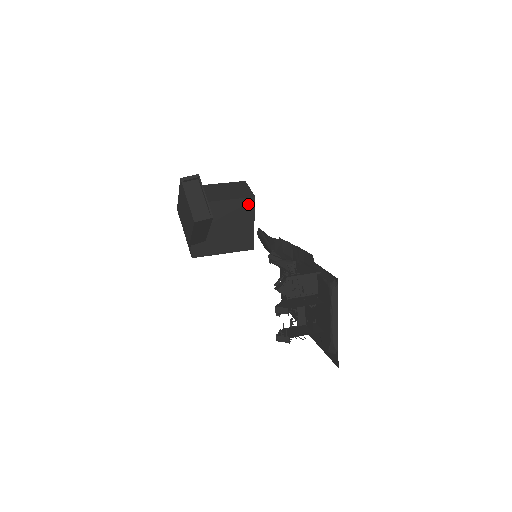
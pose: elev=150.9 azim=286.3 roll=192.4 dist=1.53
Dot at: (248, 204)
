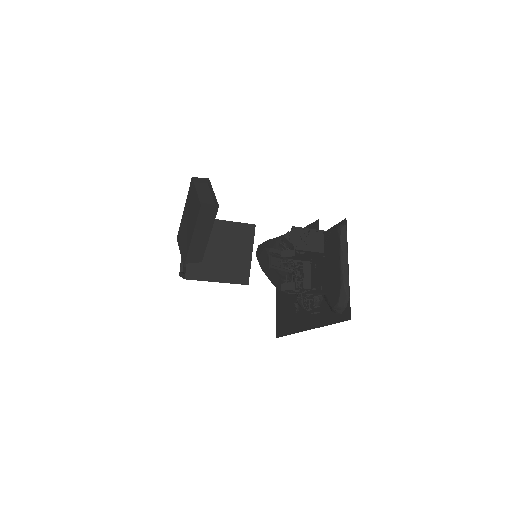
Dot at: (248, 231)
